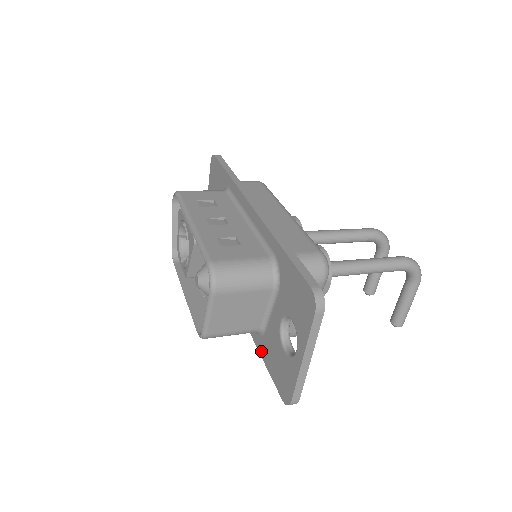
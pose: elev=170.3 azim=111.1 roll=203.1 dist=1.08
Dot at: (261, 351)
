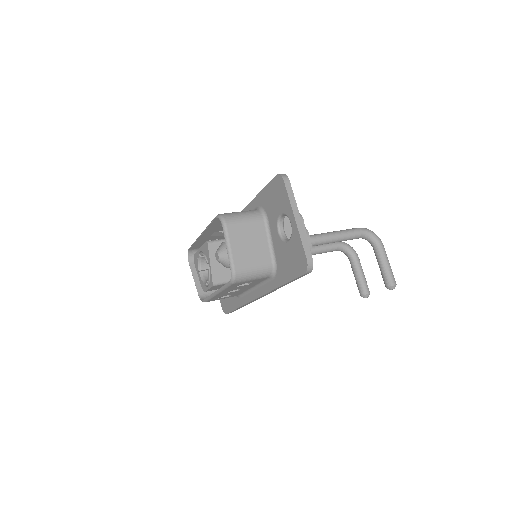
Dot at: (281, 281)
